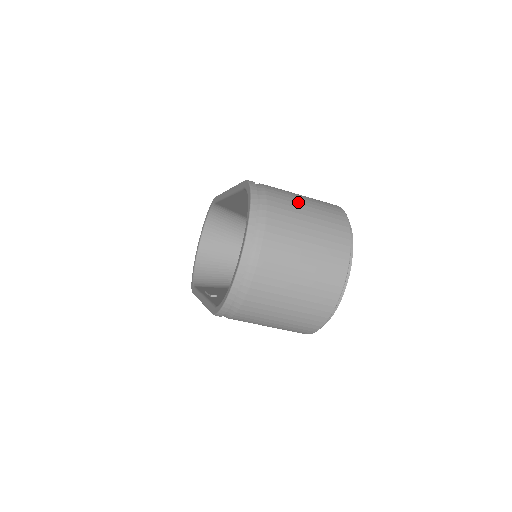
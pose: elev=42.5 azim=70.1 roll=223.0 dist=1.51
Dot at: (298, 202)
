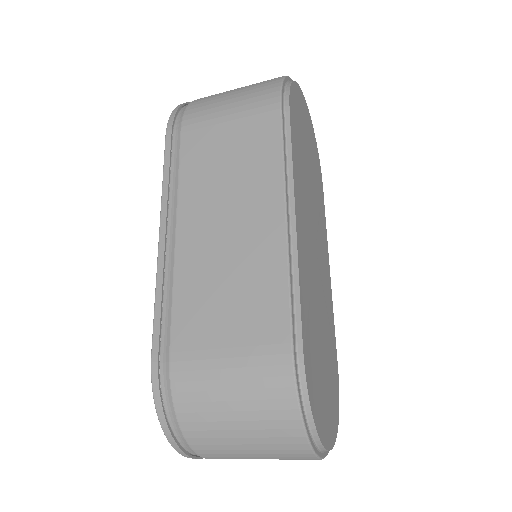
Dot at: (222, 418)
